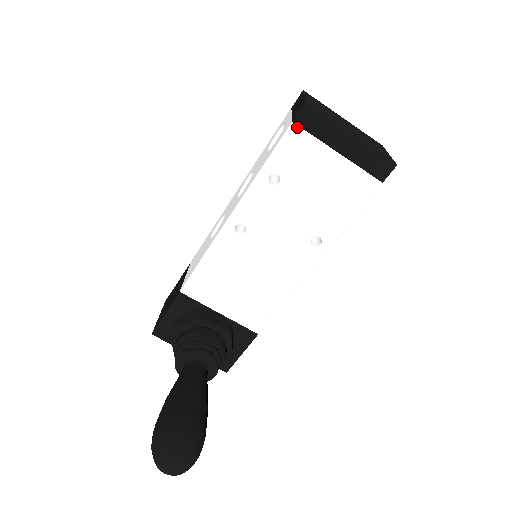
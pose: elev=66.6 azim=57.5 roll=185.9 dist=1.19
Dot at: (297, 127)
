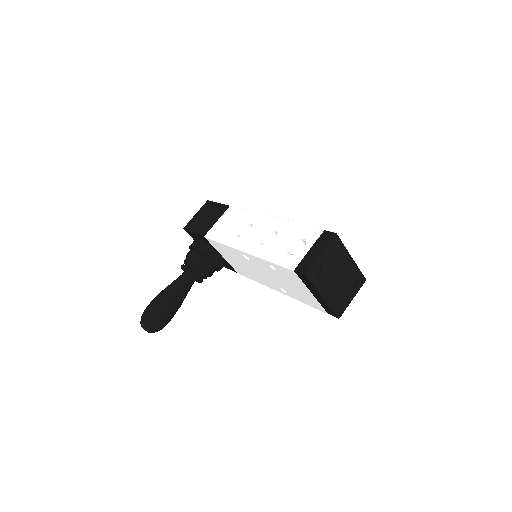
Dot at: (295, 273)
